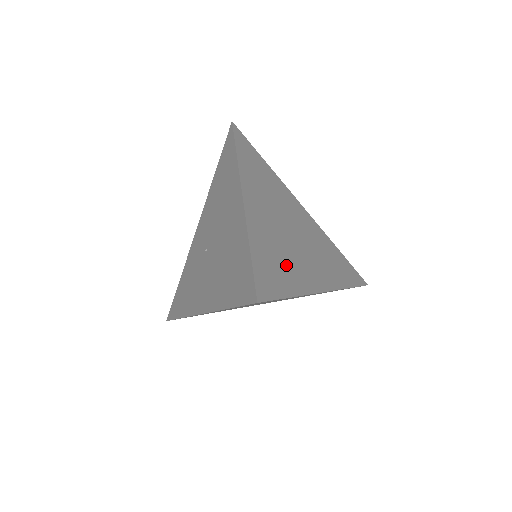
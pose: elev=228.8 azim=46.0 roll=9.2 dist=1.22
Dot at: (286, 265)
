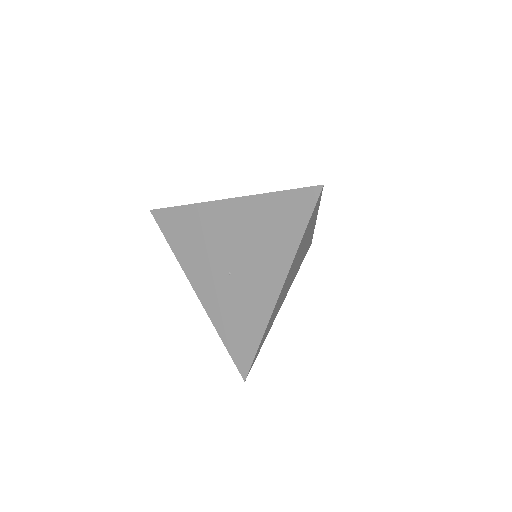
Dot at: occluded
